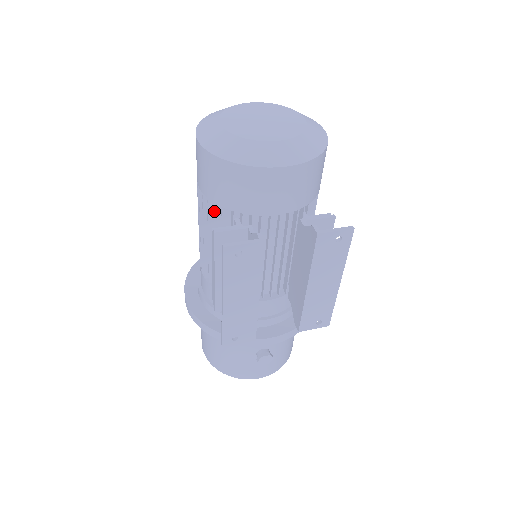
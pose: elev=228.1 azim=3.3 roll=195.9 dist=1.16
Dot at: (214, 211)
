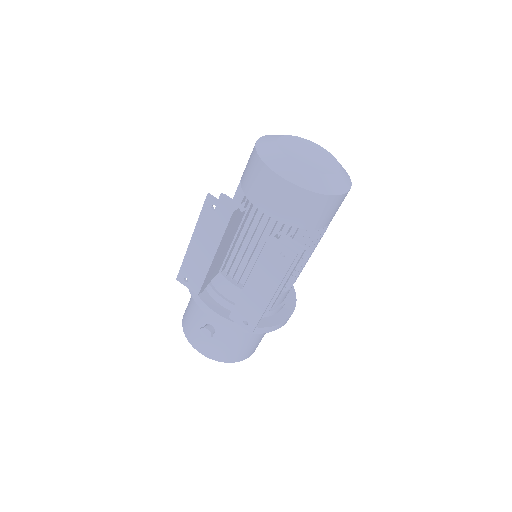
Dot at: (239, 189)
